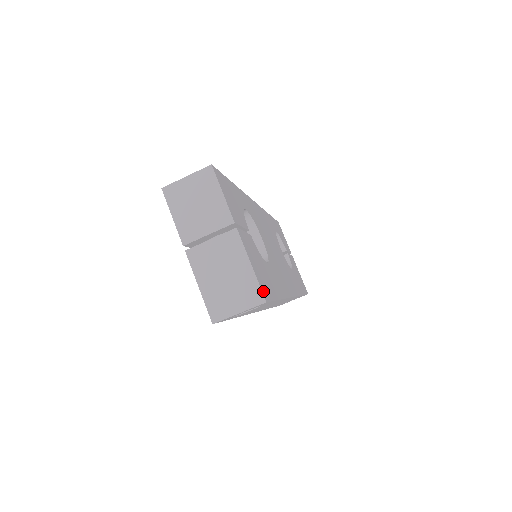
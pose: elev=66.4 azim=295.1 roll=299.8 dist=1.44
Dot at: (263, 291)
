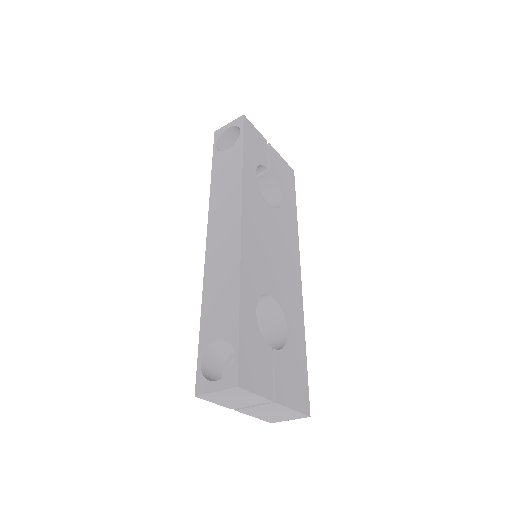
Dot at: (305, 409)
